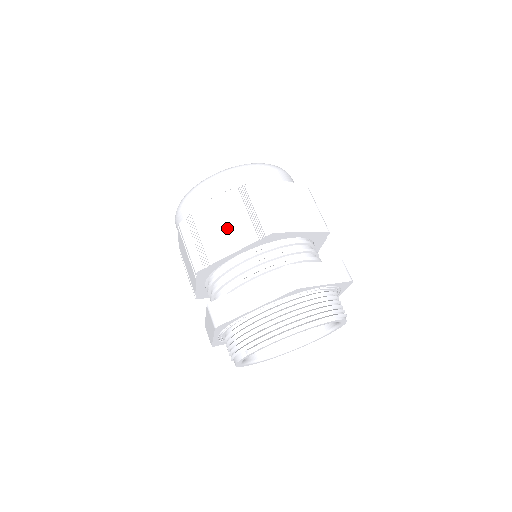
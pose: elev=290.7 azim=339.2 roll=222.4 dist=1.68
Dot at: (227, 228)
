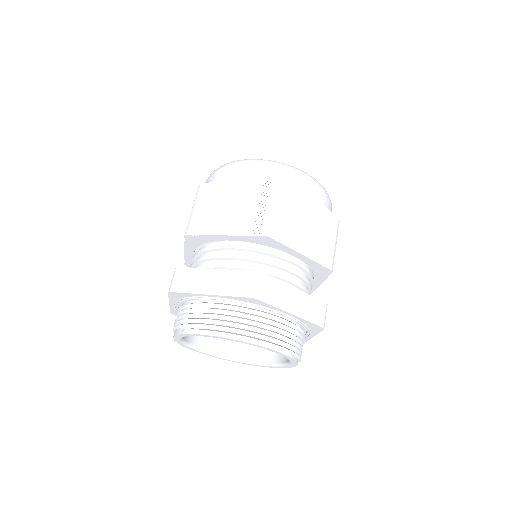
Dot at: (233, 210)
